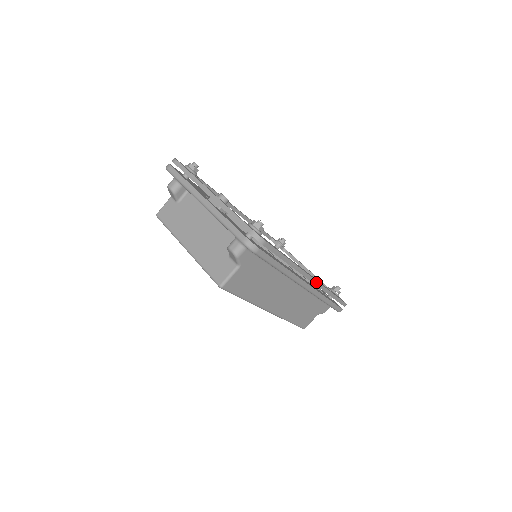
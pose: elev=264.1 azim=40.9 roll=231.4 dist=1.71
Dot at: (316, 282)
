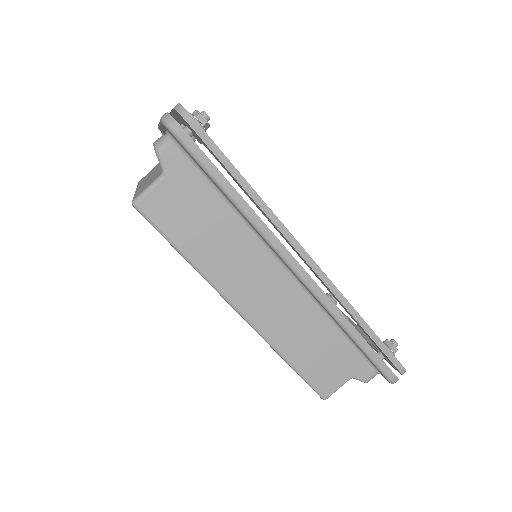
Dot at: (319, 270)
